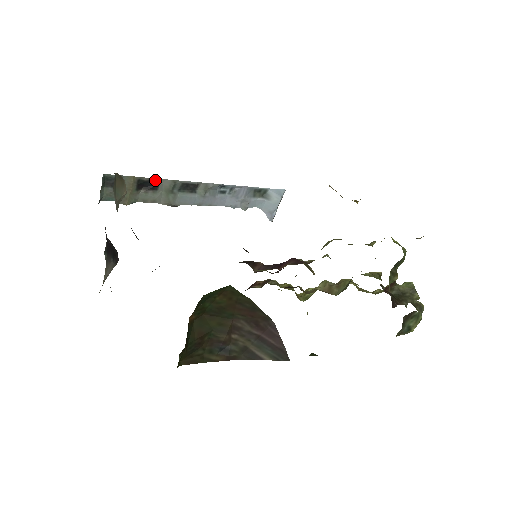
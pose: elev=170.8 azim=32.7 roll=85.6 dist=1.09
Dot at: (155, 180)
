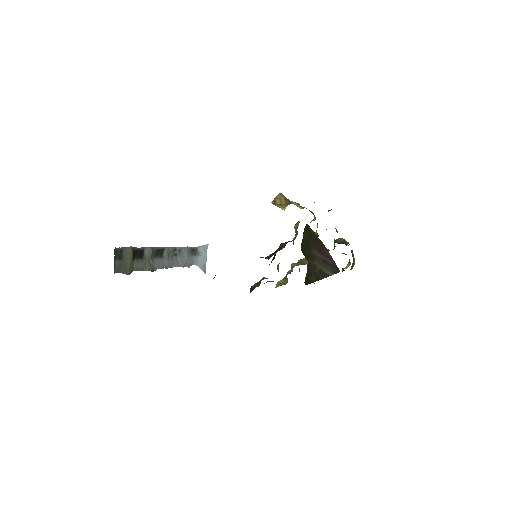
Dot at: (141, 249)
